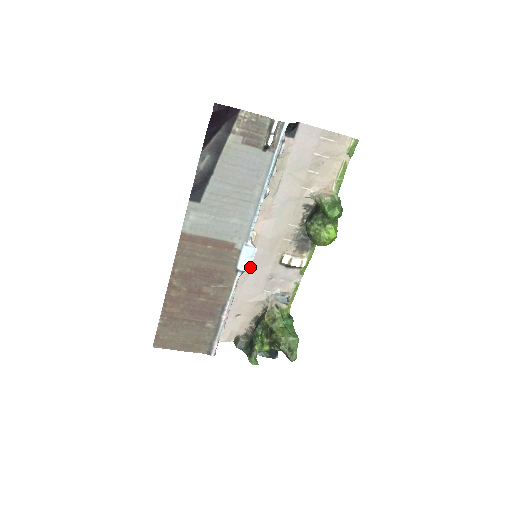
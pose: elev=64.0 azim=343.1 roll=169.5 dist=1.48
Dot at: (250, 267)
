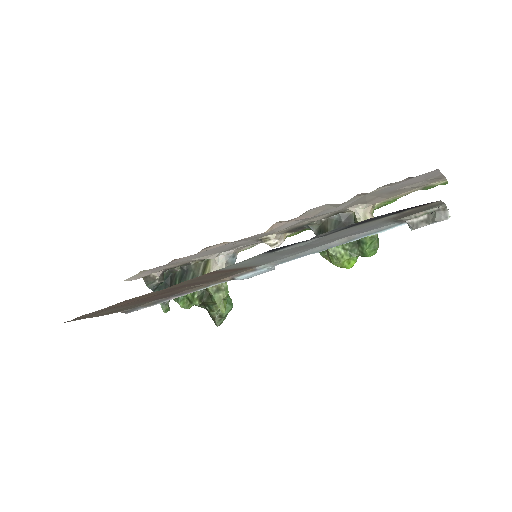
Dot at: occluded
